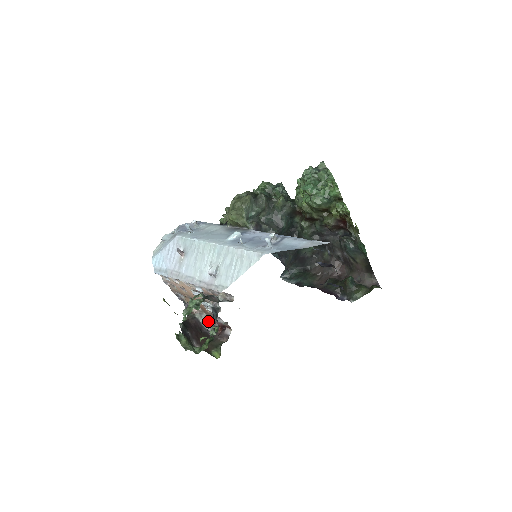
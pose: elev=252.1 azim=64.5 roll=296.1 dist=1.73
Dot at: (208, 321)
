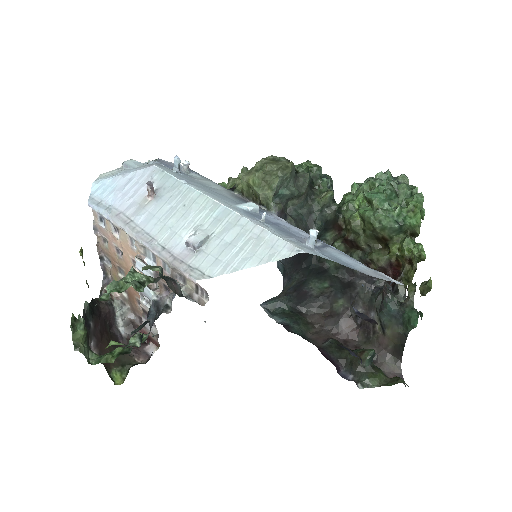
Dot at: (128, 319)
